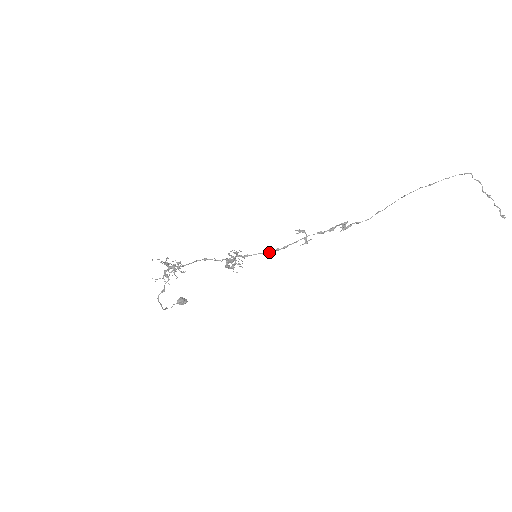
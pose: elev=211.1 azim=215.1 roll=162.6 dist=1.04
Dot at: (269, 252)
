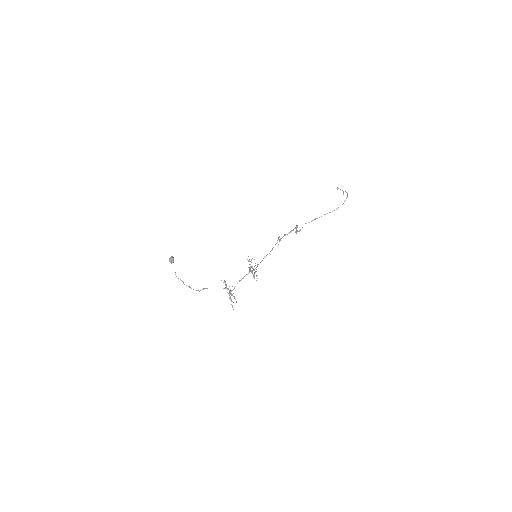
Dot at: occluded
